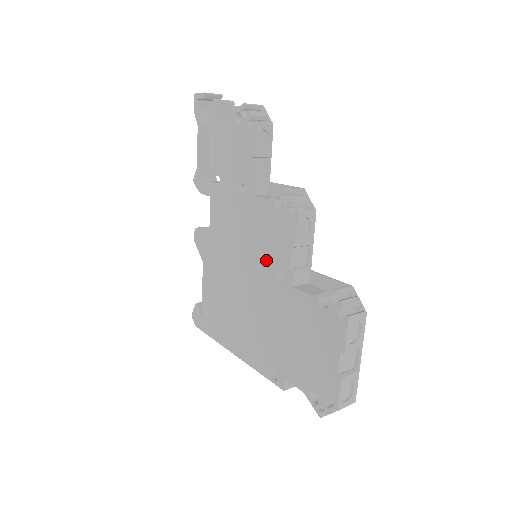
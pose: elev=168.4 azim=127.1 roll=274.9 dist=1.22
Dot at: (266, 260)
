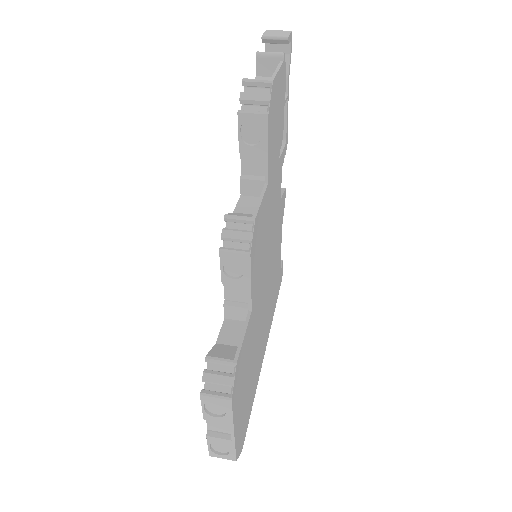
Dot at: occluded
